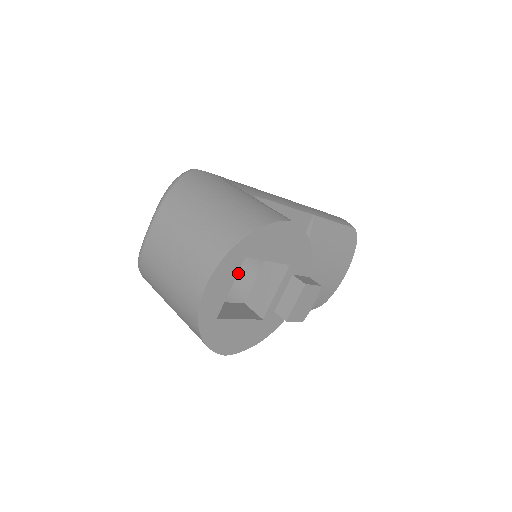
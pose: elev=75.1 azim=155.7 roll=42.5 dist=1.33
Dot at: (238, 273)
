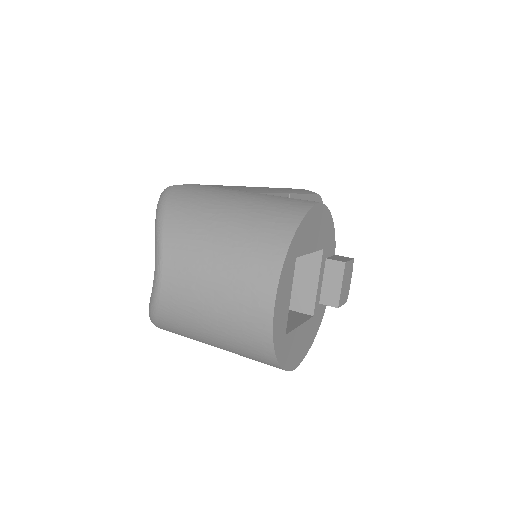
Dot at: occluded
